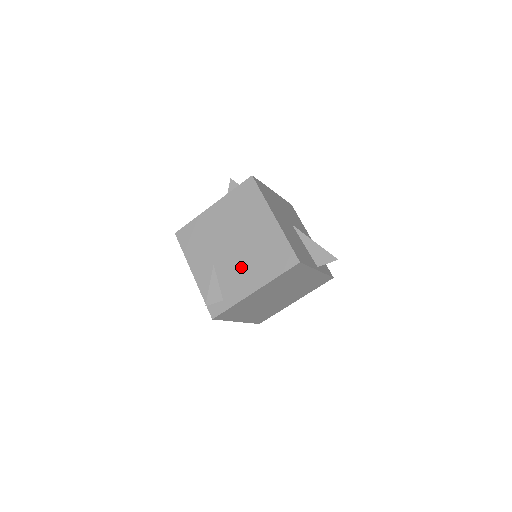
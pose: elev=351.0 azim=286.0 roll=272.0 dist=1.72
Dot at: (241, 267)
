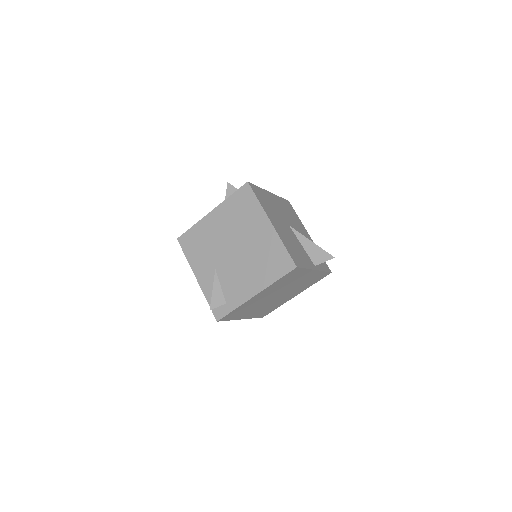
Dot at: (241, 272)
